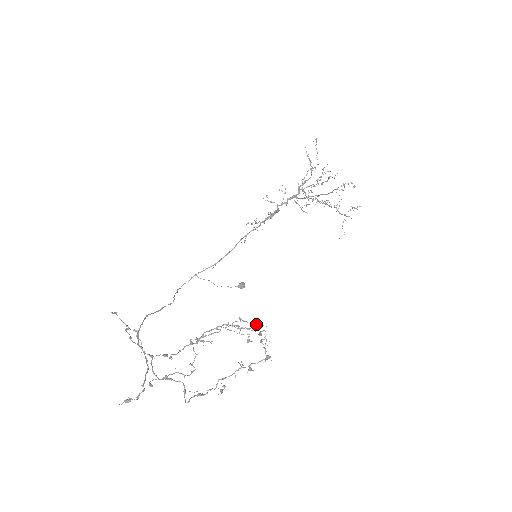
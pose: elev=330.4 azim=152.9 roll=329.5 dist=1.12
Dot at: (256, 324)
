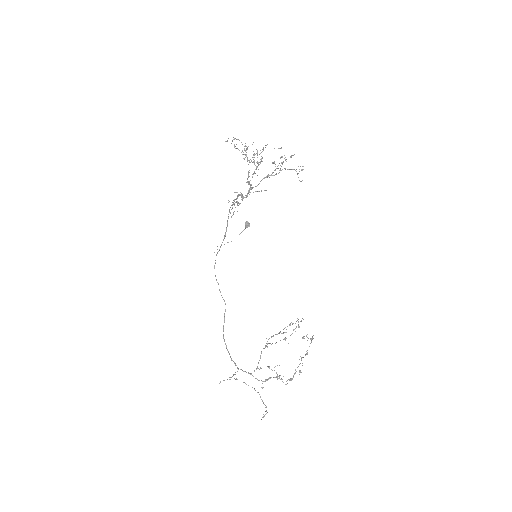
Dot at: occluded
